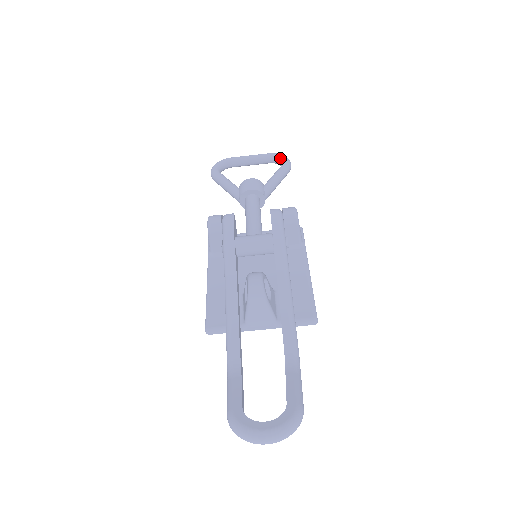
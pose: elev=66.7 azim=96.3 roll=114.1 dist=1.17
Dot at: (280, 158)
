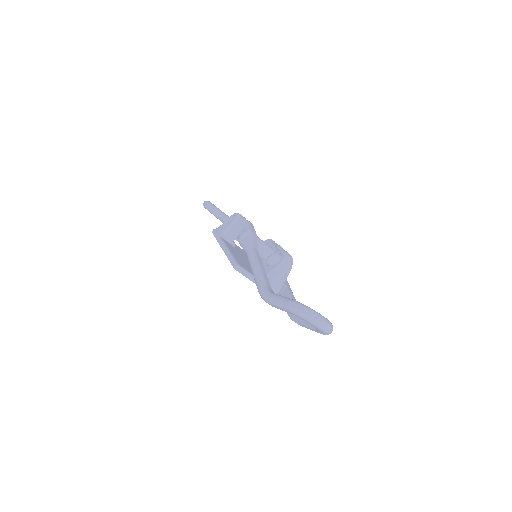
Dot at: occluded
